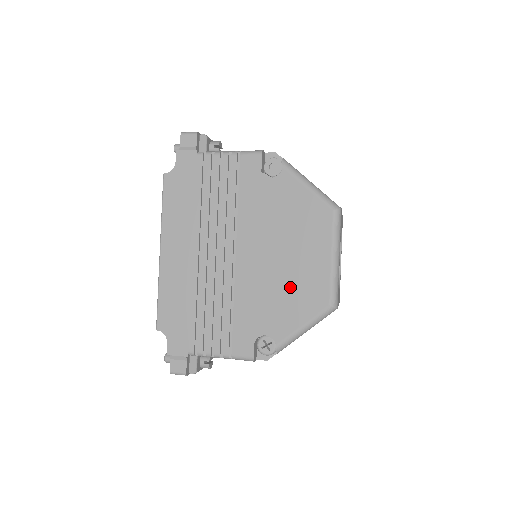
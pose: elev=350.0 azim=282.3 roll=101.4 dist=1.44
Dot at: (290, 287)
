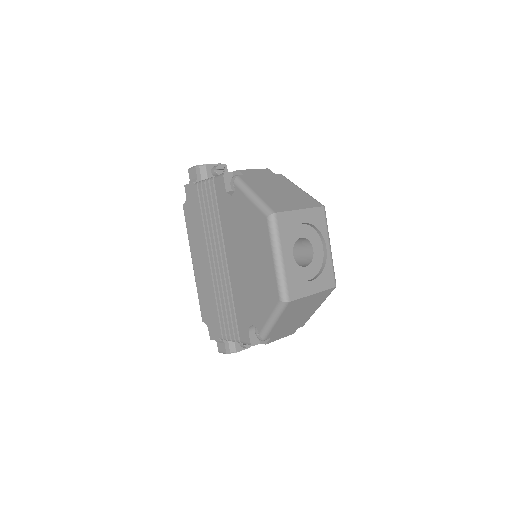
Dot at: (257, 286)
